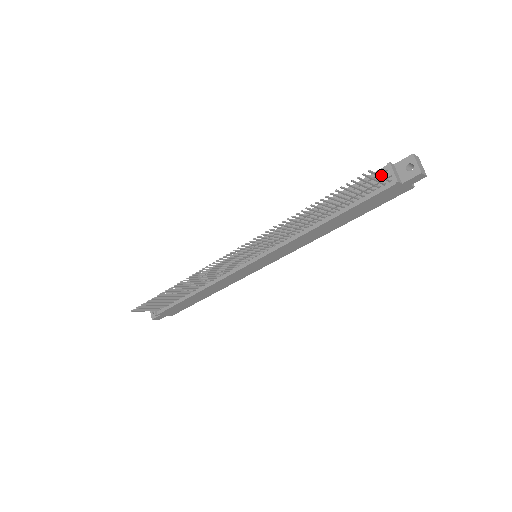
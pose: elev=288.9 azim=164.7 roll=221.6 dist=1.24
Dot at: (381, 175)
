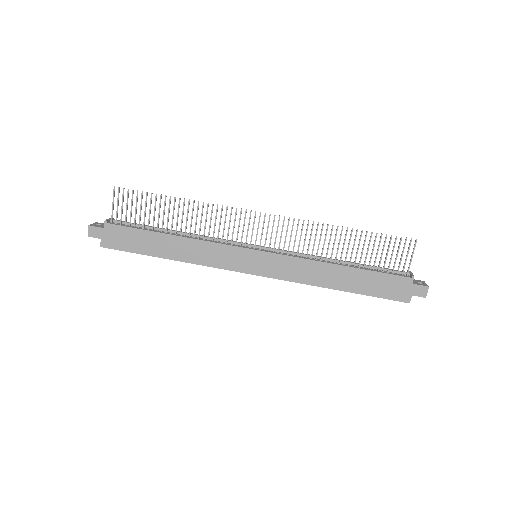
Dot at: (400, 272)
